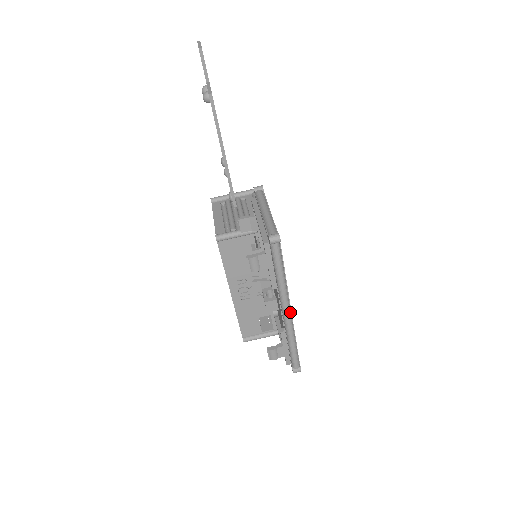
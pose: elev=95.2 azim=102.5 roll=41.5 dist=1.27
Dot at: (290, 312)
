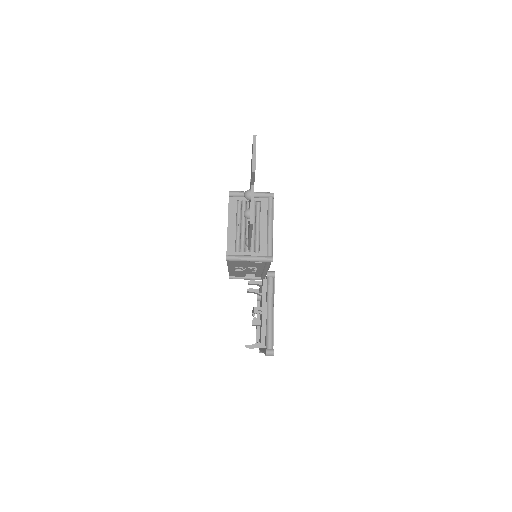
Dot at: occluded
